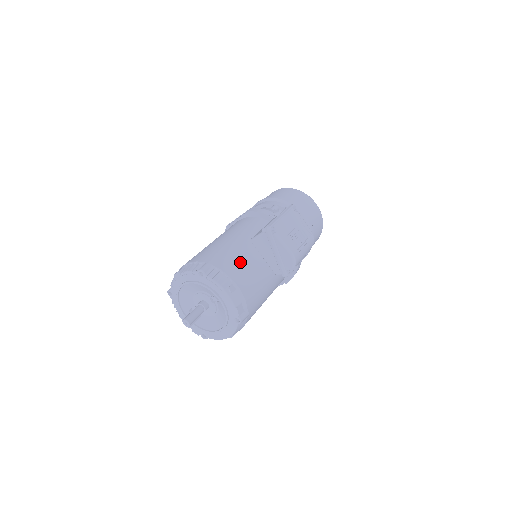
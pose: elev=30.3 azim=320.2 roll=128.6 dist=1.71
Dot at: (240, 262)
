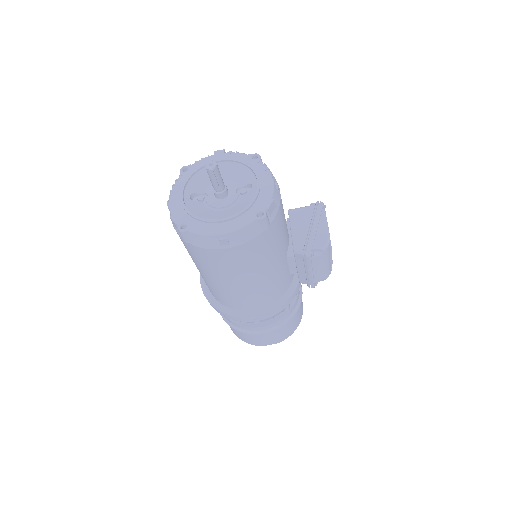
Dot at: occluded
